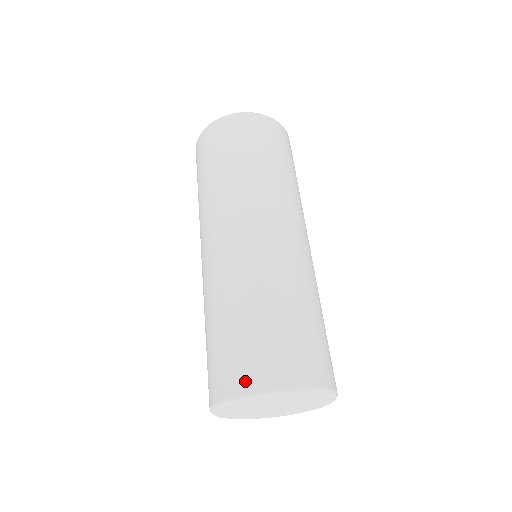
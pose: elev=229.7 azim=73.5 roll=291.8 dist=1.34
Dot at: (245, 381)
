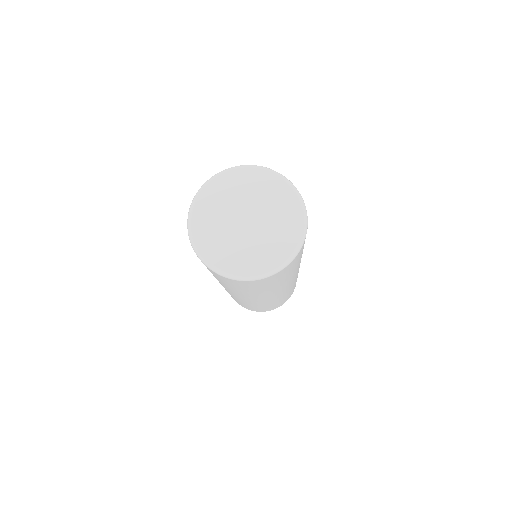
Dot at: occluded
